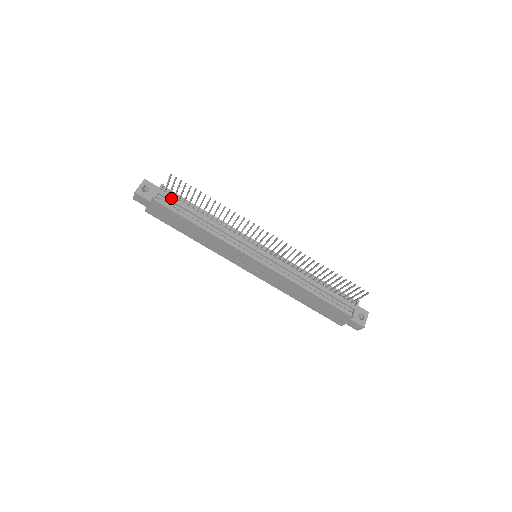
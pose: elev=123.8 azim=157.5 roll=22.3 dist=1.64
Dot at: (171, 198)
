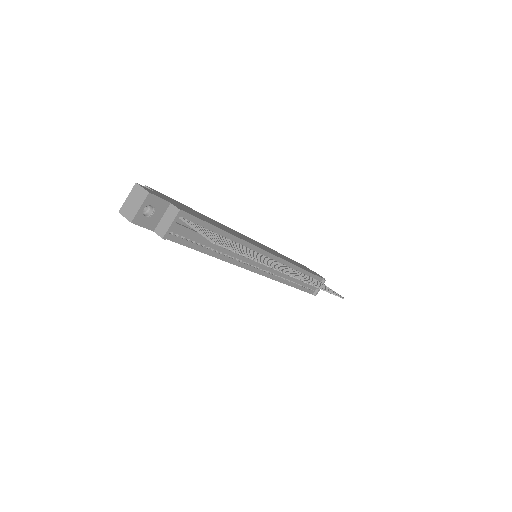
Dot at: (188, 231)
